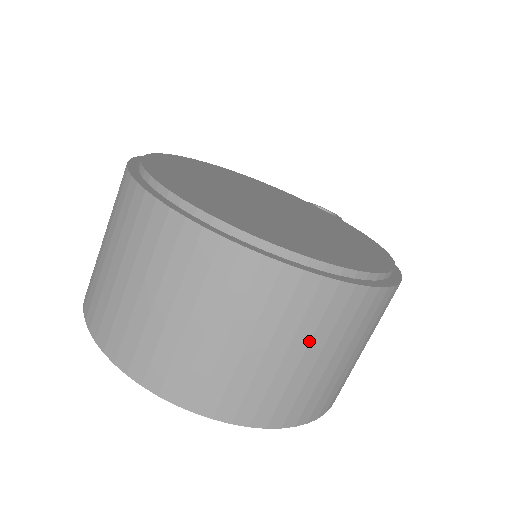
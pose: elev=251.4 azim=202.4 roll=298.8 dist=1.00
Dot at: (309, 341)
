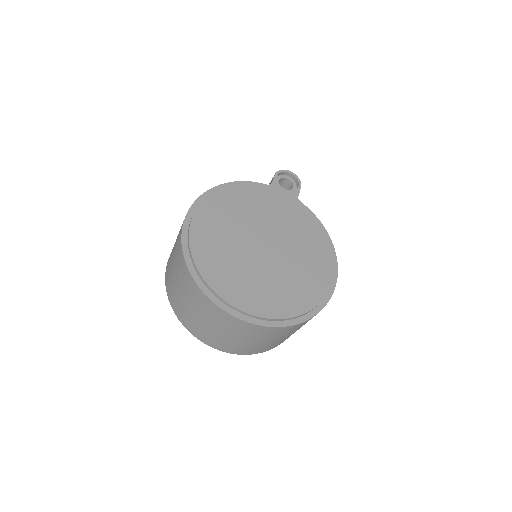
Dot at: occluded
